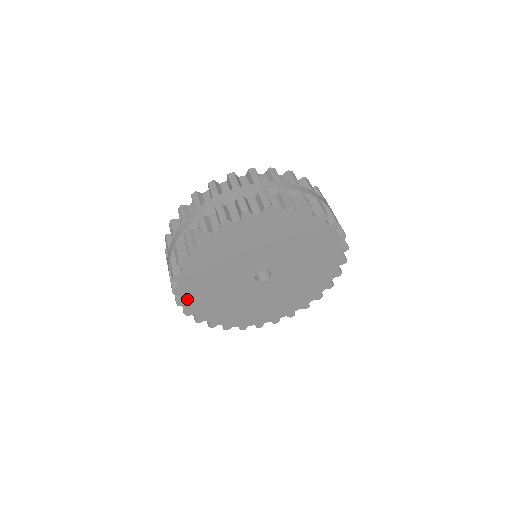
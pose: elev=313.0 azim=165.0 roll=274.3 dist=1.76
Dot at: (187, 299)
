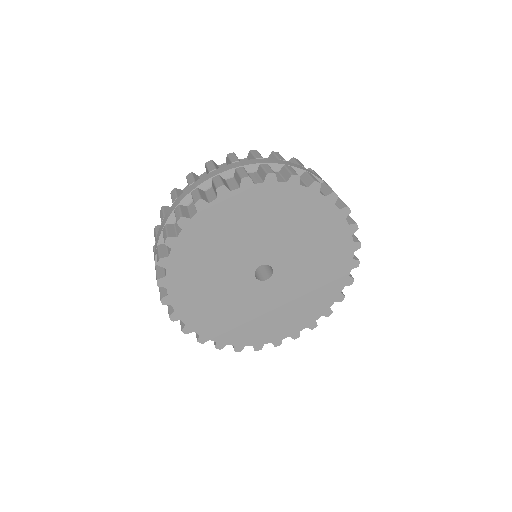
Dot at: (181, 242)
